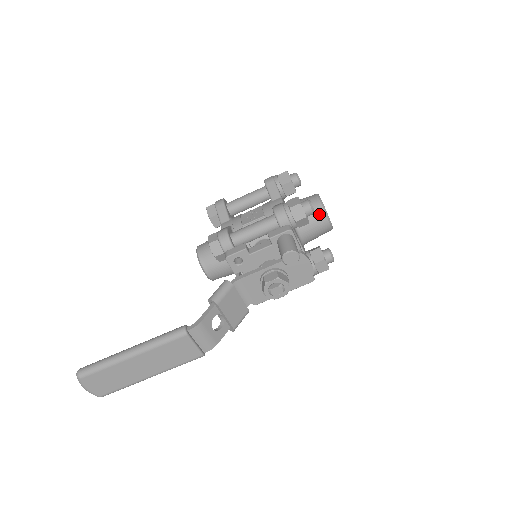
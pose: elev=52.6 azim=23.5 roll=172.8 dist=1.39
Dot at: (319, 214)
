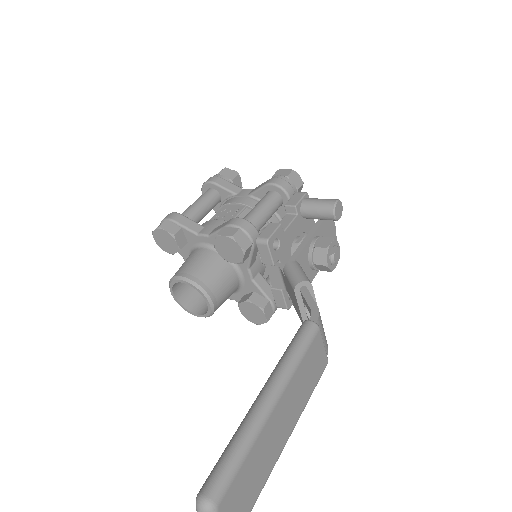
Dot at: occluded
